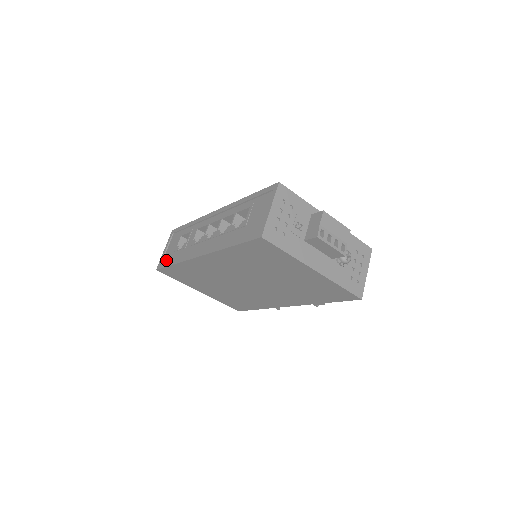
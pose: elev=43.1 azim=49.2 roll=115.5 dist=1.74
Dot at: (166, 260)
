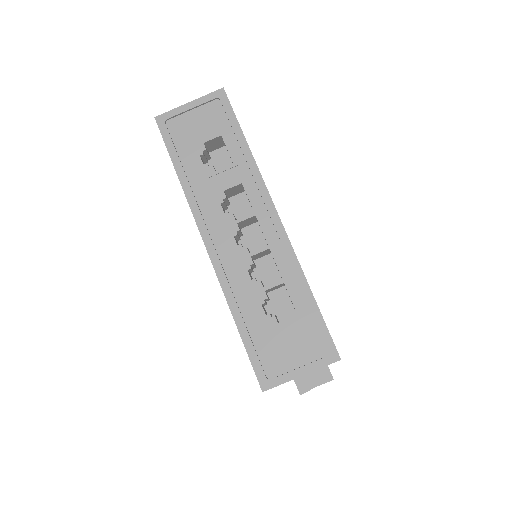
Dot at: (176, 132)
